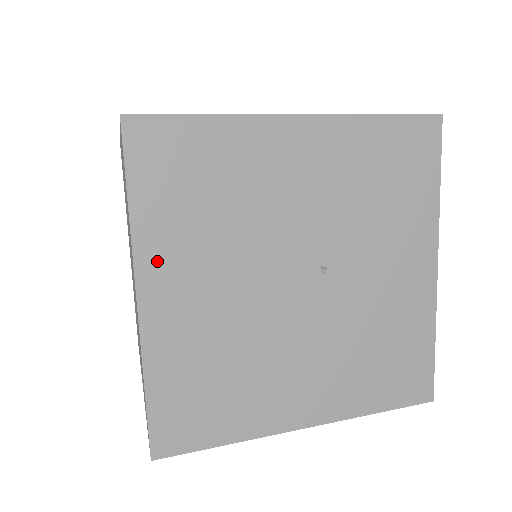
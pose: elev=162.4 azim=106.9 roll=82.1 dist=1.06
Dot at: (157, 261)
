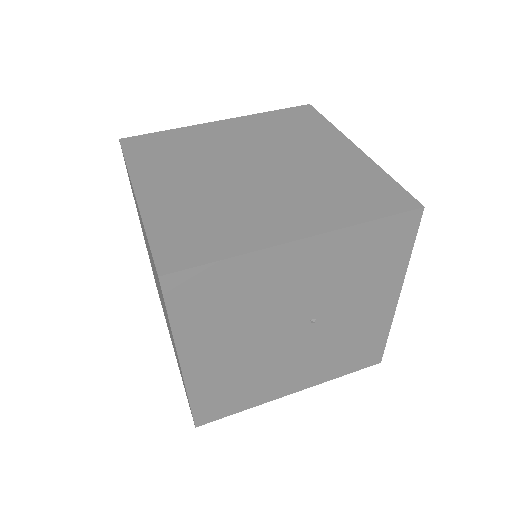
Dot at: (193, 346)
